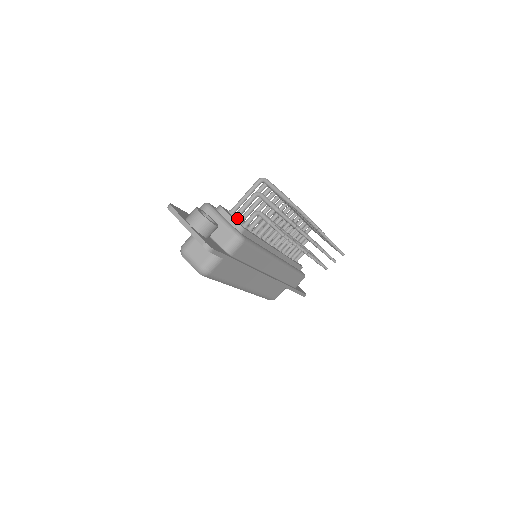
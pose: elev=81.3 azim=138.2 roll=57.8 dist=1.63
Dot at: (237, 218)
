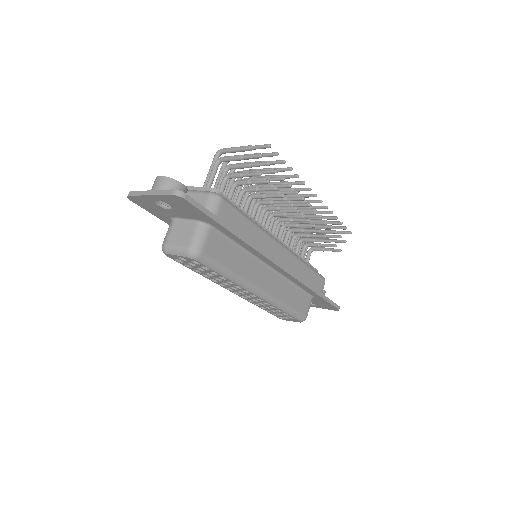
Dot at: occluded
